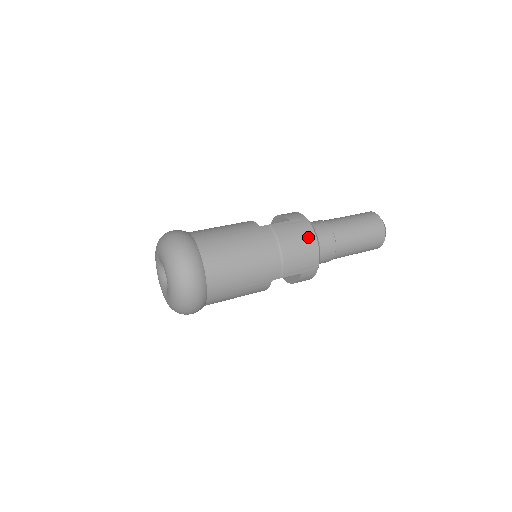
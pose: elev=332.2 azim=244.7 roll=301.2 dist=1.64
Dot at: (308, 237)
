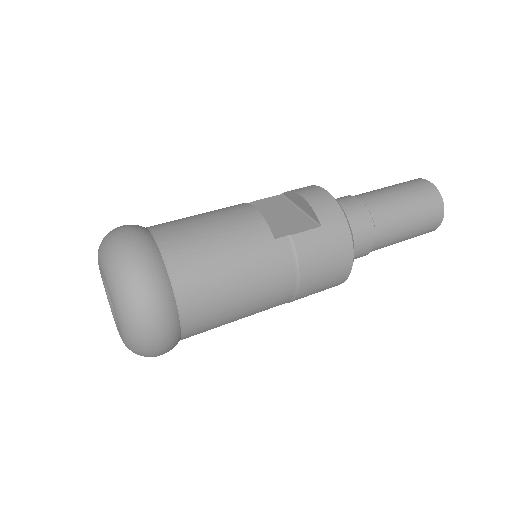
Dot at: (342, 258)
